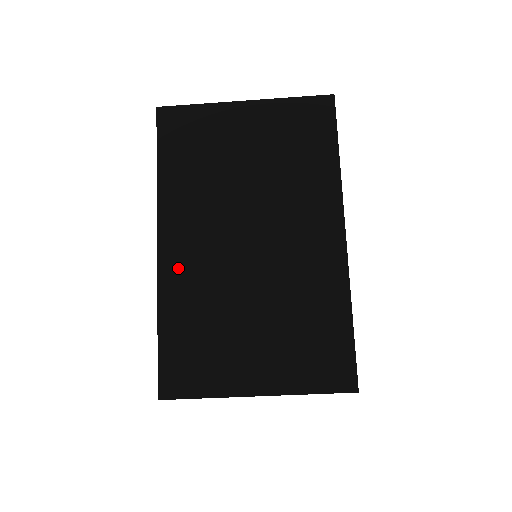
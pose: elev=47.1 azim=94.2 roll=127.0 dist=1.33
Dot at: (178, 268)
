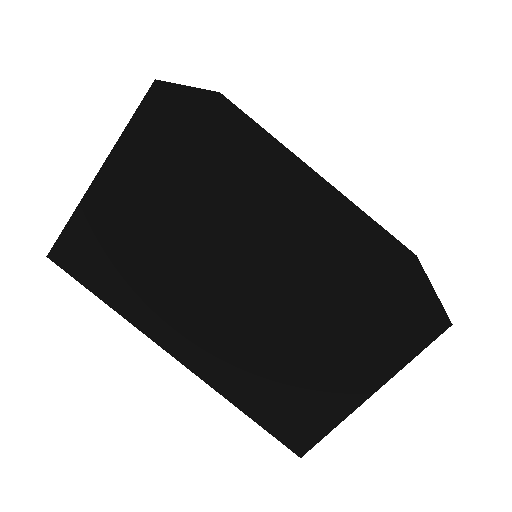
Dot at: (209, 361)
